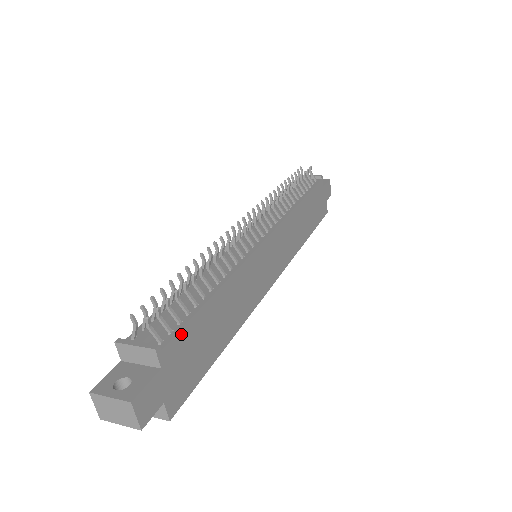
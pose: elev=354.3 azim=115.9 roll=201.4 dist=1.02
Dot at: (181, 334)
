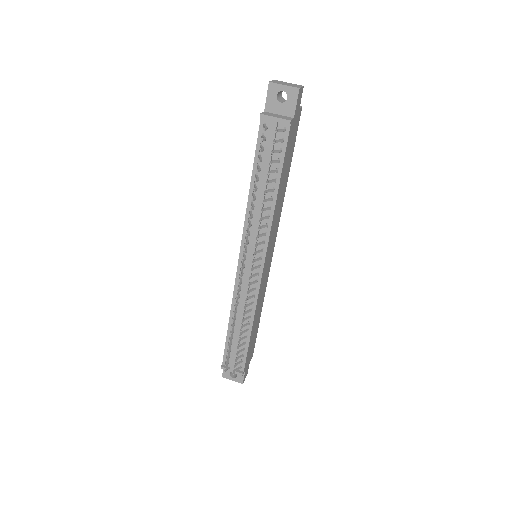
Dot at: (246, 359)
